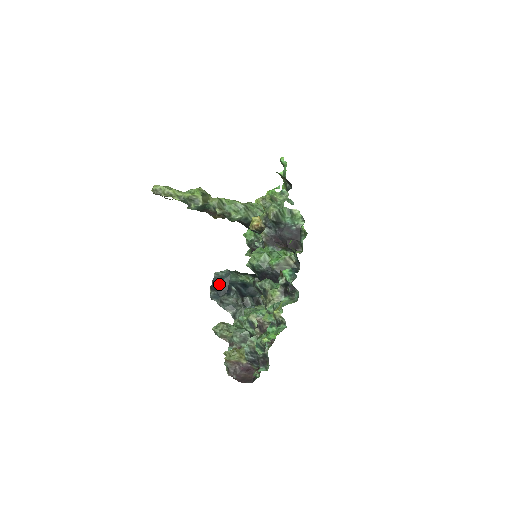
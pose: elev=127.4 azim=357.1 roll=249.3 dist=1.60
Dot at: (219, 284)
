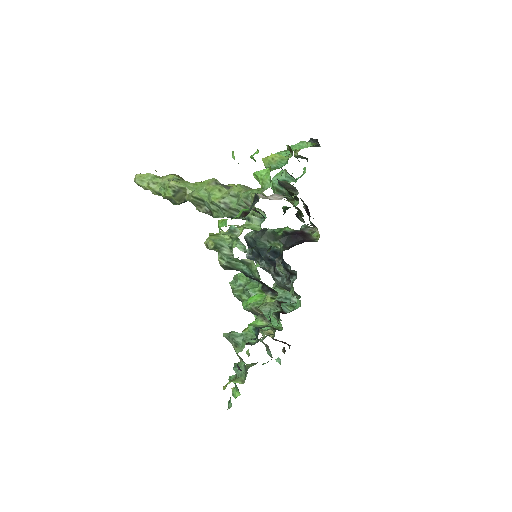
Dot at: (251, 247)
